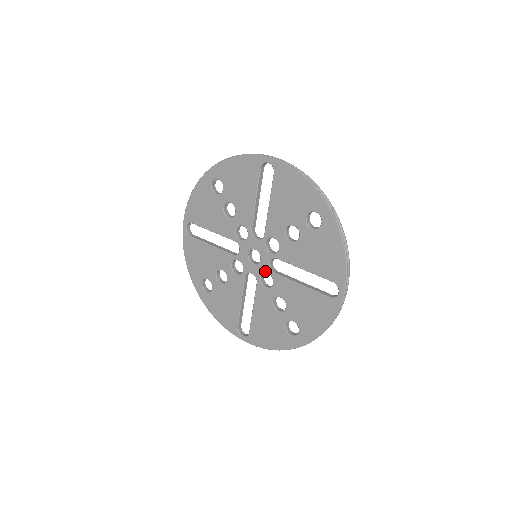
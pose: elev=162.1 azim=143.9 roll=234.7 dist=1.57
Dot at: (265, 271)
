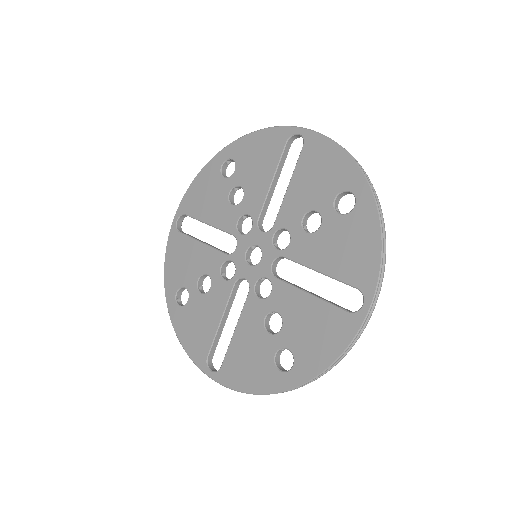
Dot at: (264, 274)
